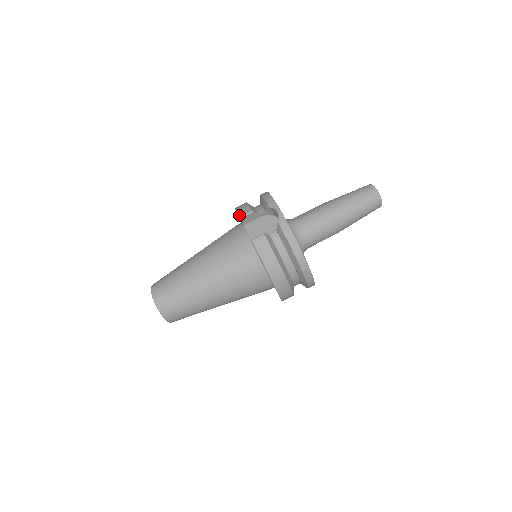
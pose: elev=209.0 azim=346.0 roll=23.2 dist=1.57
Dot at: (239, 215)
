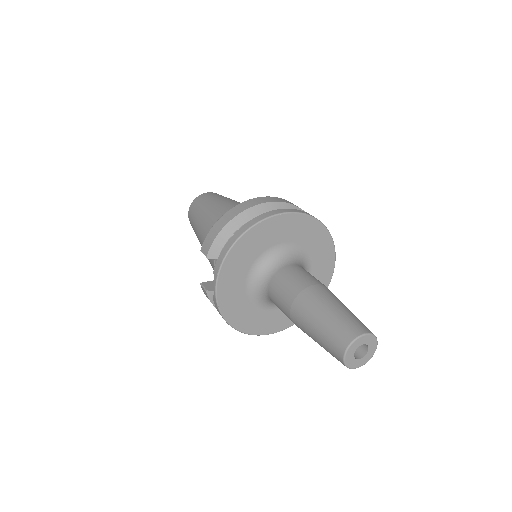
Dot at: (201, 247)
